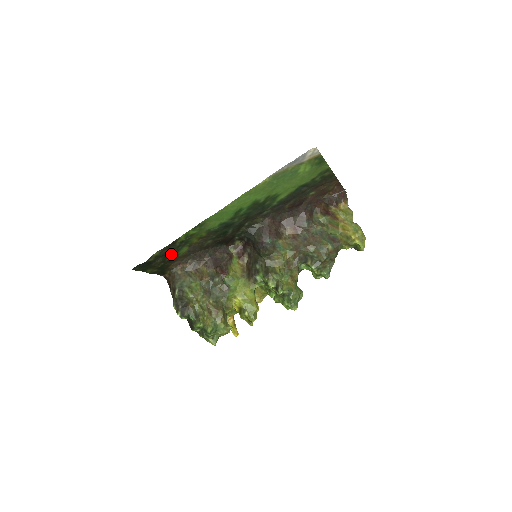
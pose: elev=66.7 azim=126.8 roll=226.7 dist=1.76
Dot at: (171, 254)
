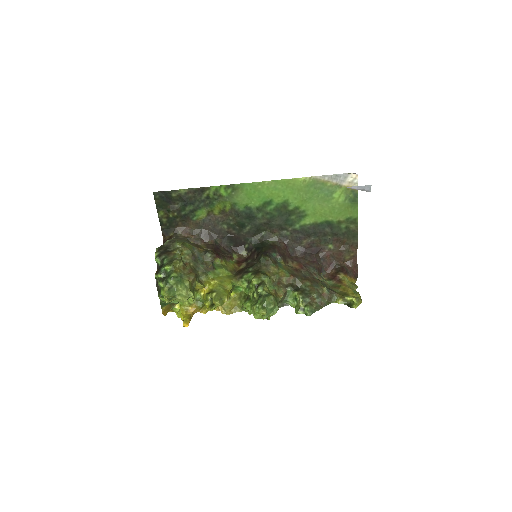
Dot at: (190, 207)
